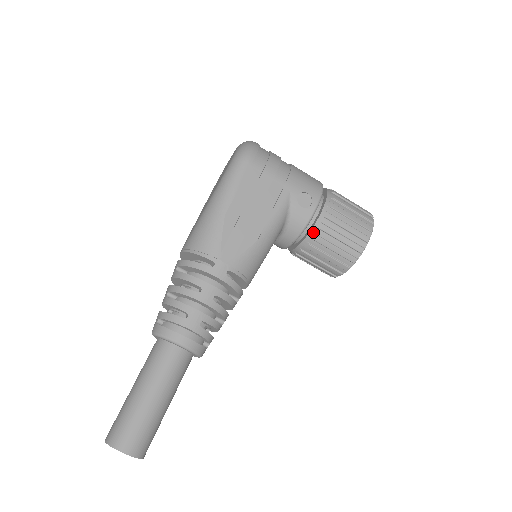
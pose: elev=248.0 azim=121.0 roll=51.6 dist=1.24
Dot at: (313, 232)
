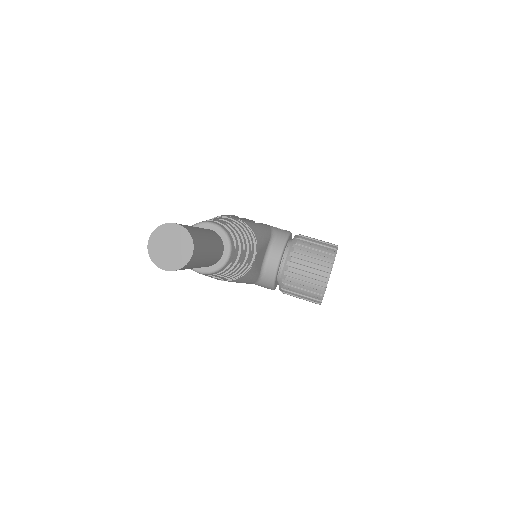
Dot at: (294, 240)
